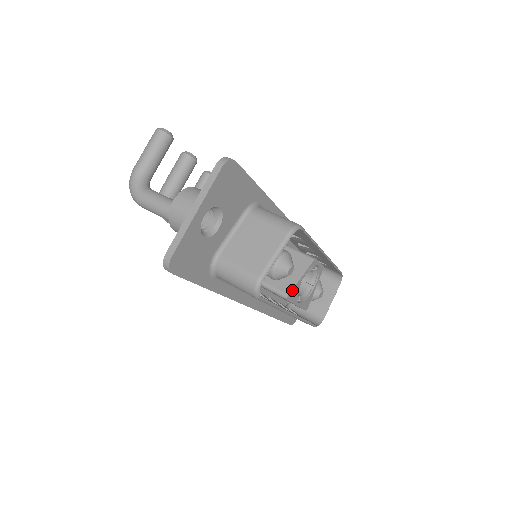
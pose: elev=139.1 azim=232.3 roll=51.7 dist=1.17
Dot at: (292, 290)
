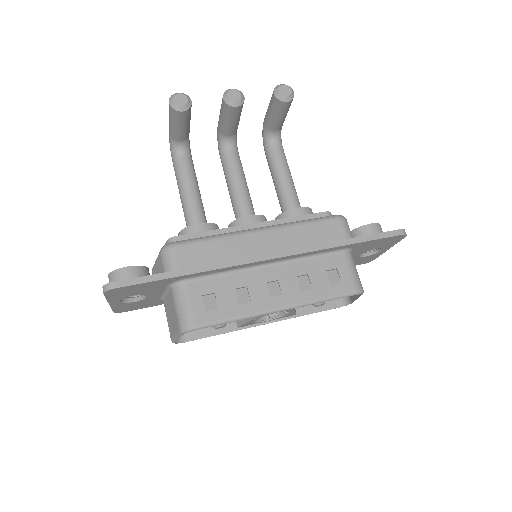
Dot at: (241, 325)
